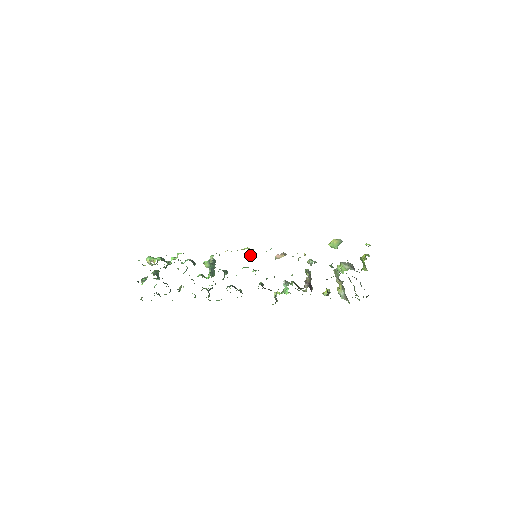
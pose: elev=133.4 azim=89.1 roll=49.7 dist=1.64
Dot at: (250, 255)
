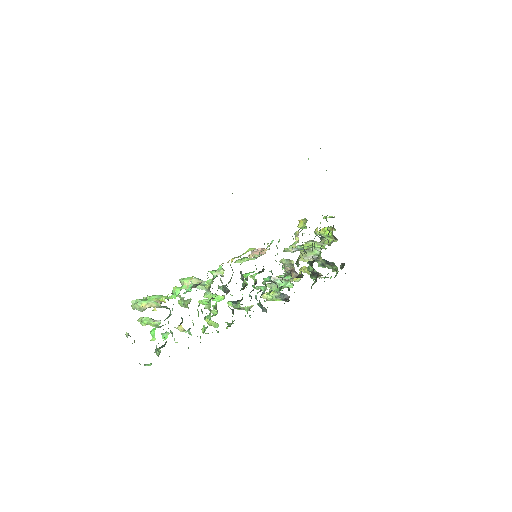
Dot at: (246, 258)
